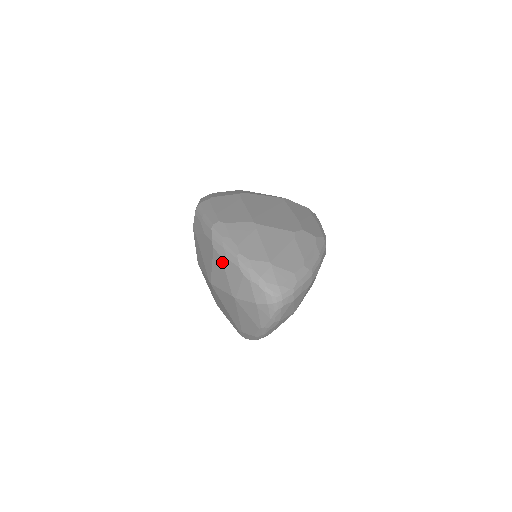
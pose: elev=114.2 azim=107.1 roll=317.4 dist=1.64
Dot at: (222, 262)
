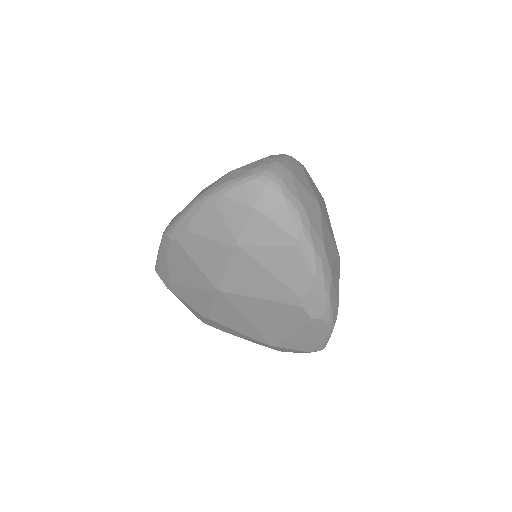
Dot at: (192, 234)
